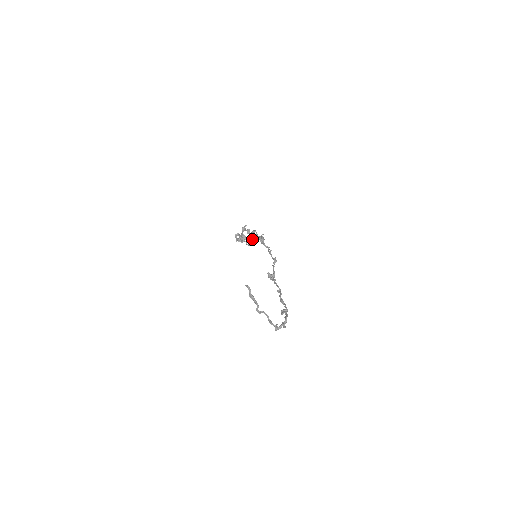
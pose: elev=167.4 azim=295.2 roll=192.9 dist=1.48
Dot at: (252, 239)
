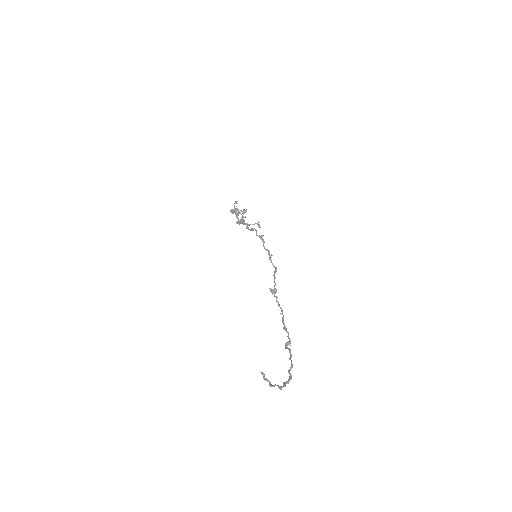
Dot at: (249, 224)
